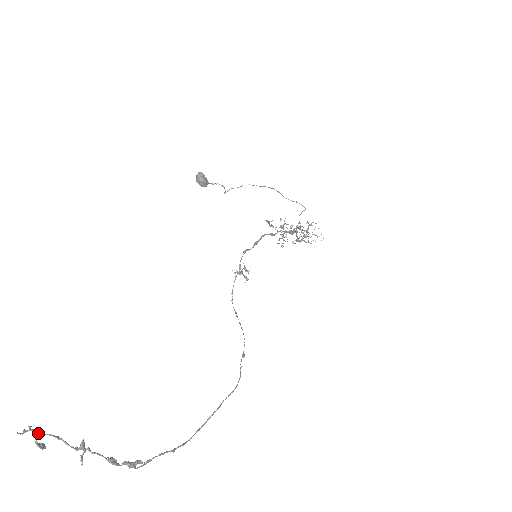
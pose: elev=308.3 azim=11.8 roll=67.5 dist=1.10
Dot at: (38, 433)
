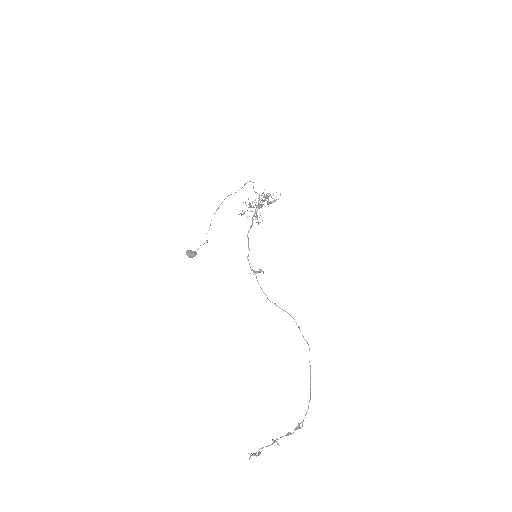
Dot at: (255, 454)
